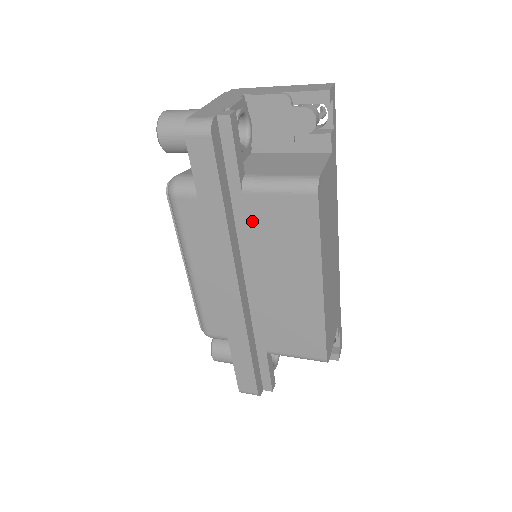
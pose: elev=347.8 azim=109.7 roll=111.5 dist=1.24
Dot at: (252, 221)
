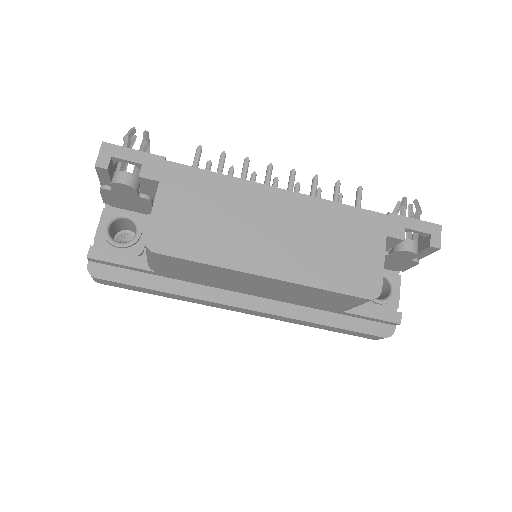
Dot at: (185, 277)
